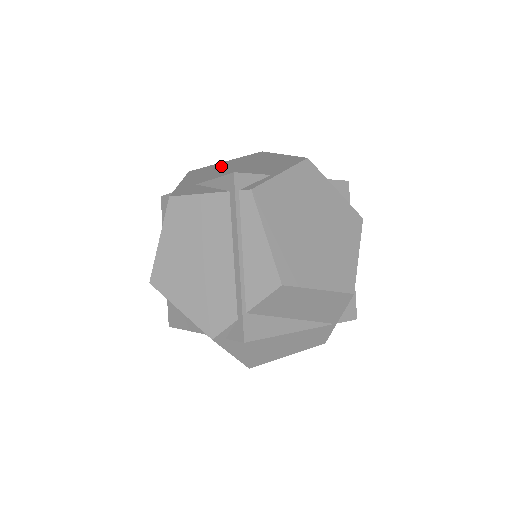
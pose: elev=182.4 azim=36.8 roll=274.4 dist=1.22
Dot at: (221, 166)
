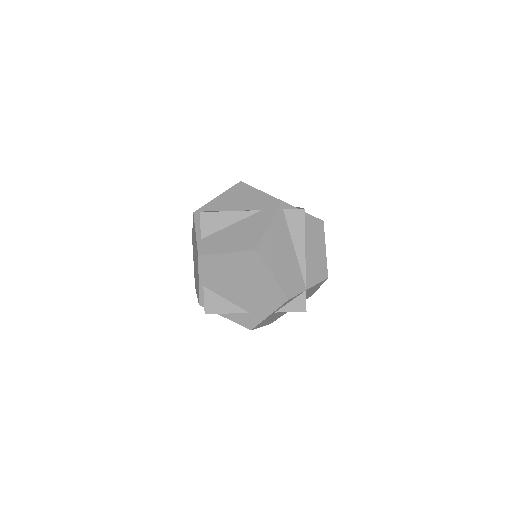
Dot at: occluded
